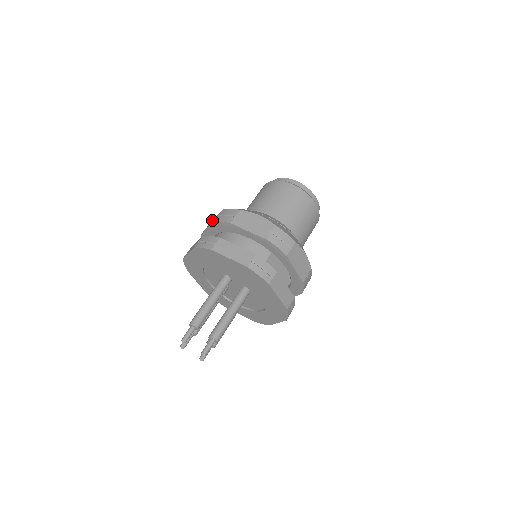
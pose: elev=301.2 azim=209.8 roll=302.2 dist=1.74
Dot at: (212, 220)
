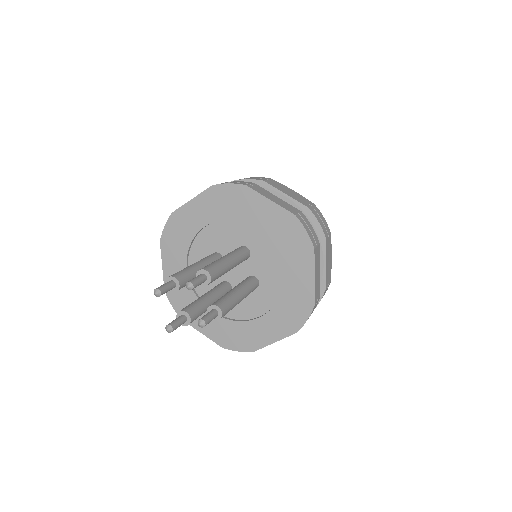
Dot at: occluded
